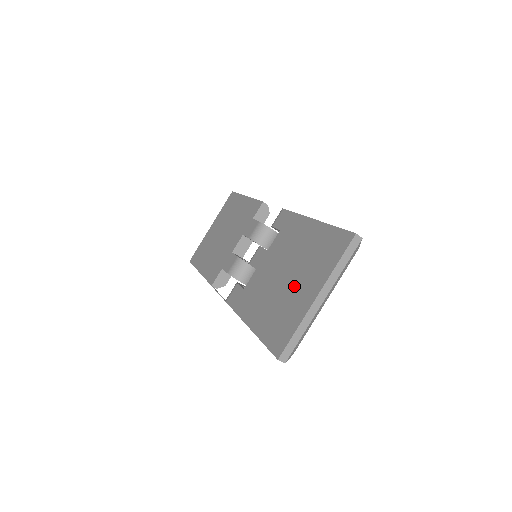
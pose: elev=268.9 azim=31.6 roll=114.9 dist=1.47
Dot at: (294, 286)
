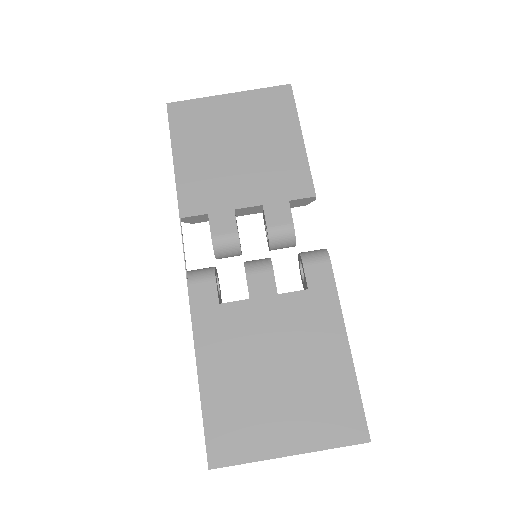
Dot at: (277, 403)
